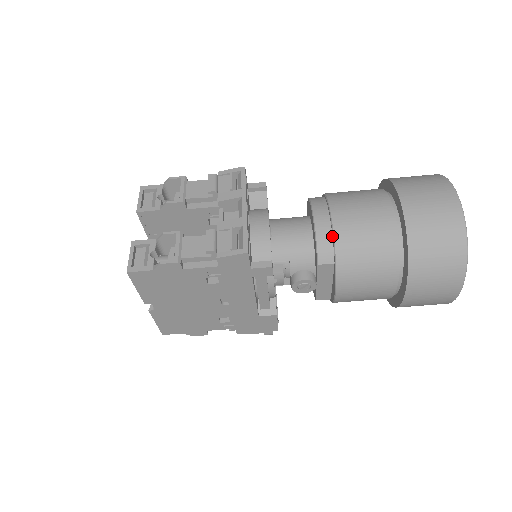
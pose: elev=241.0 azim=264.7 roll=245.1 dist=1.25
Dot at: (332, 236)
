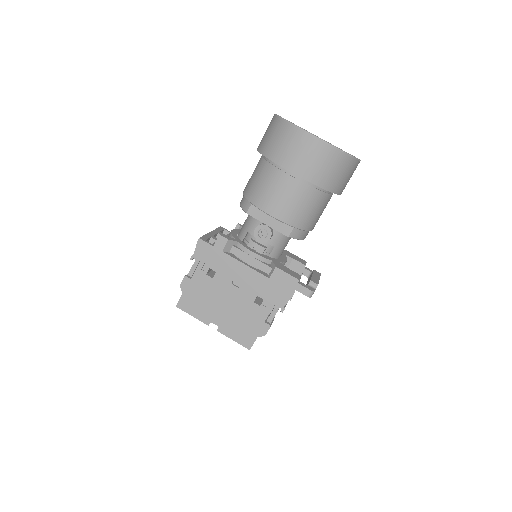
Dot at: occluded
